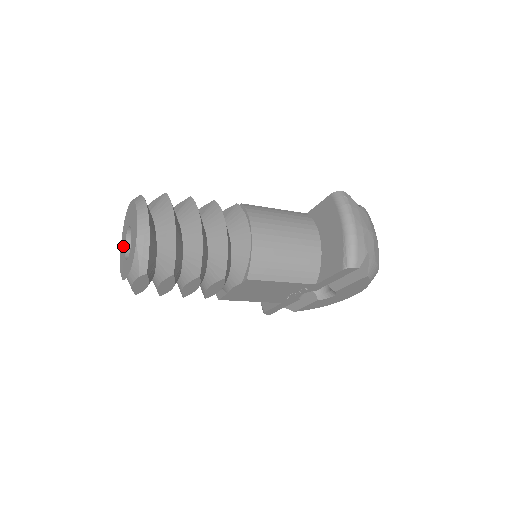
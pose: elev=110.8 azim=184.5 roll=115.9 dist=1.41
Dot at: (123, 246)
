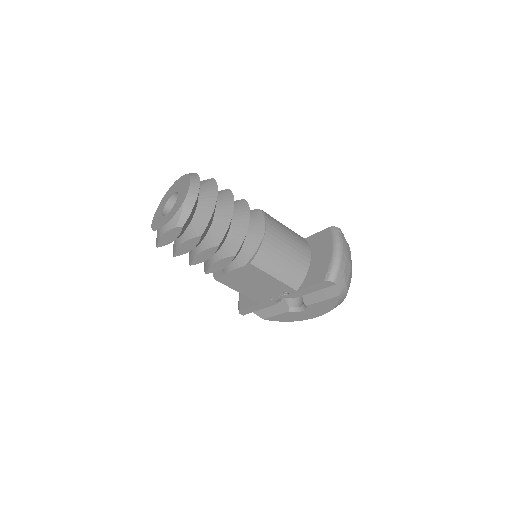
Dot at: (161, 207)
